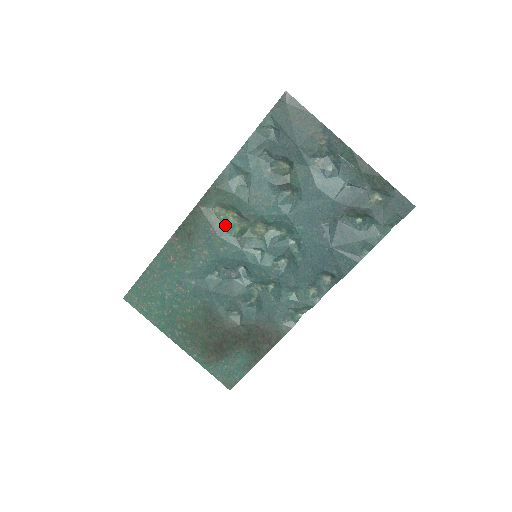
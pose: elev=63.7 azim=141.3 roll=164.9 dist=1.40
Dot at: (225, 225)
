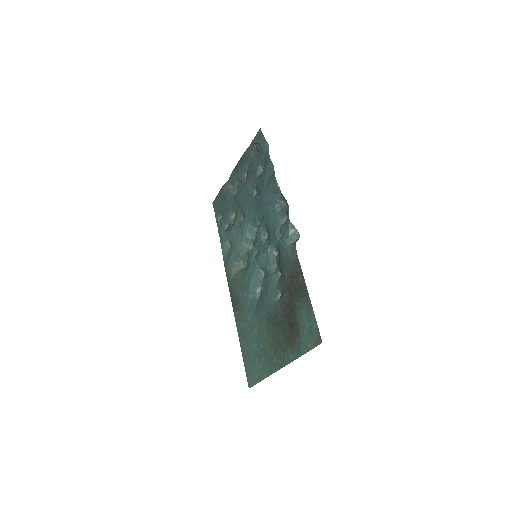
Dot at: (242, 271)
